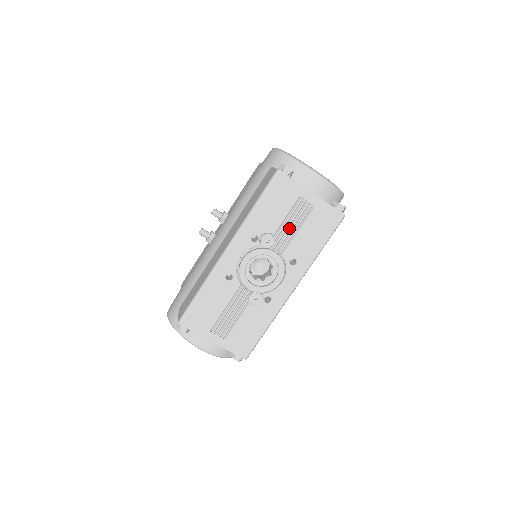
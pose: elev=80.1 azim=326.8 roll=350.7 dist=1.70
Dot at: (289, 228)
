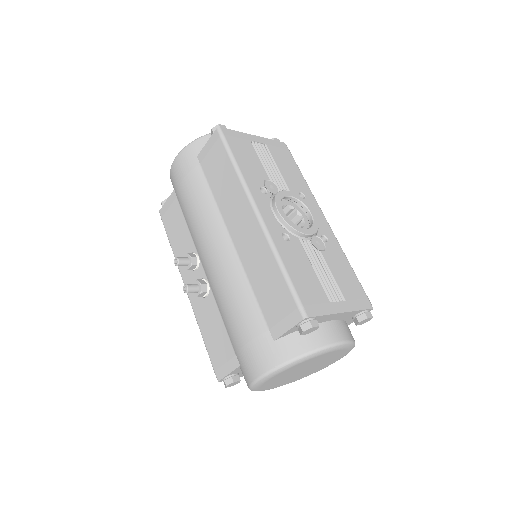
Dot at: (271, 170)
